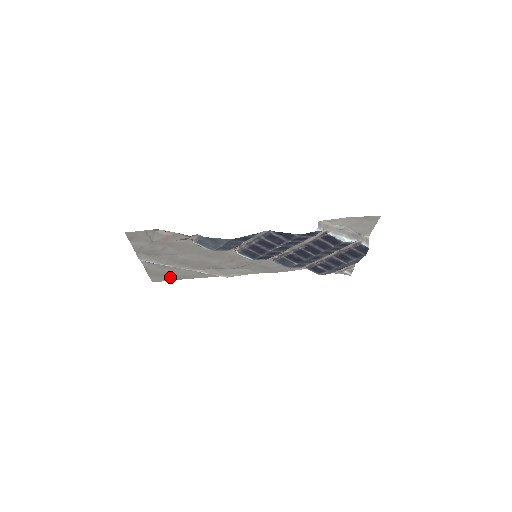
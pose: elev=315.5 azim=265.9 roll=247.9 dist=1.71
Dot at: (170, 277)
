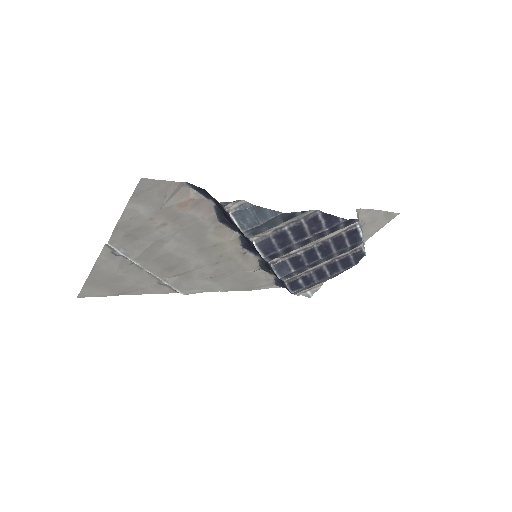
Dot at: (111, 289)
